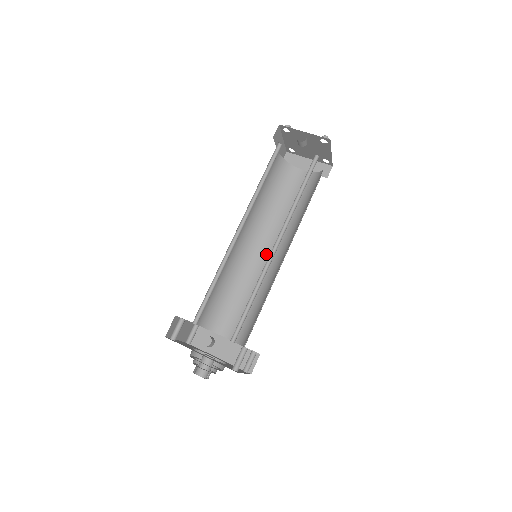
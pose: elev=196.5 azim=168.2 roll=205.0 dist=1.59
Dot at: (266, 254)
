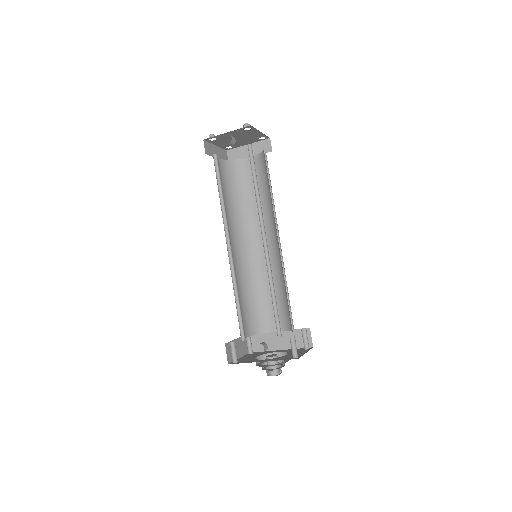
Dot at: occluded
